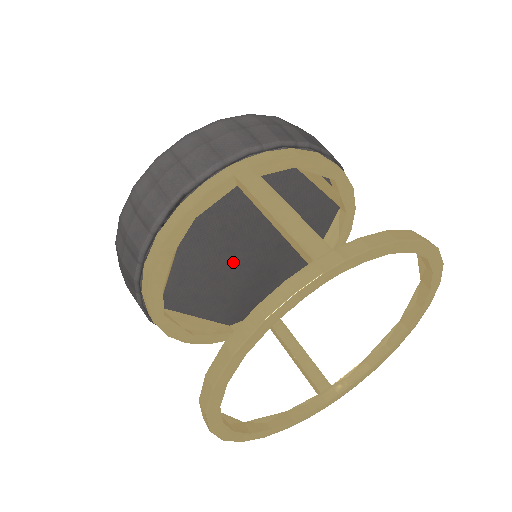
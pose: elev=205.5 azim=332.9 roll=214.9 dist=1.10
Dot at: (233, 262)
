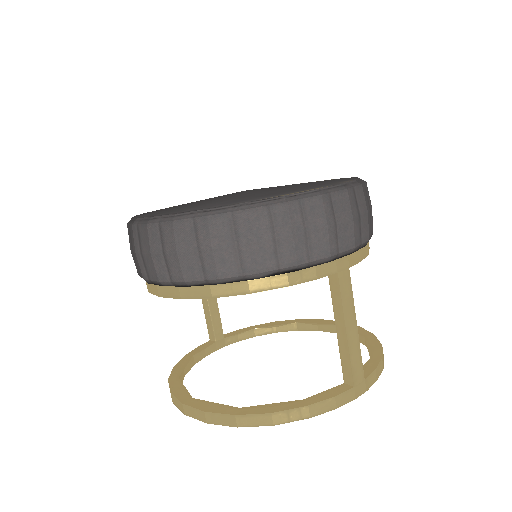
Dot at: occluded
